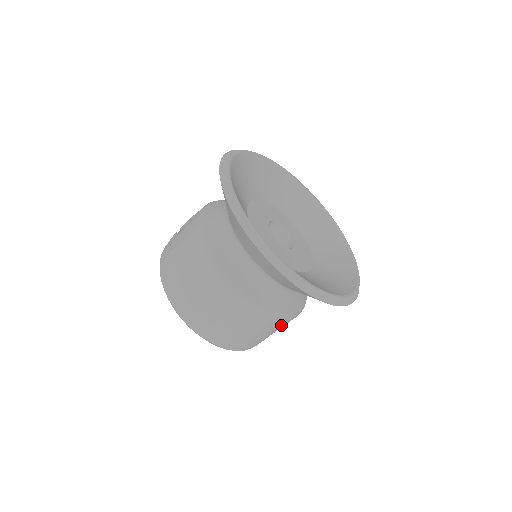
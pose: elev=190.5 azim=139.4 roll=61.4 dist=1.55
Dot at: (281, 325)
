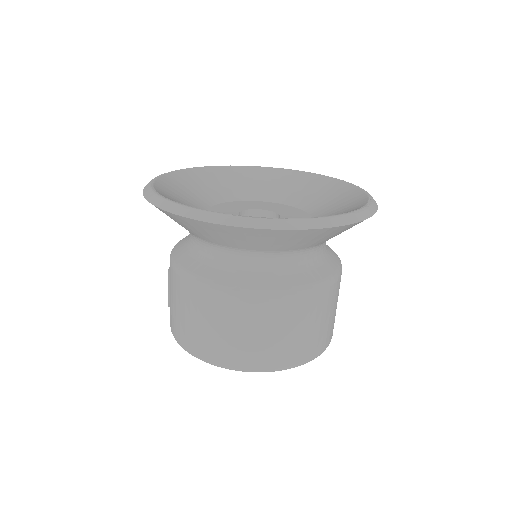
Dot at: (321, 303)
